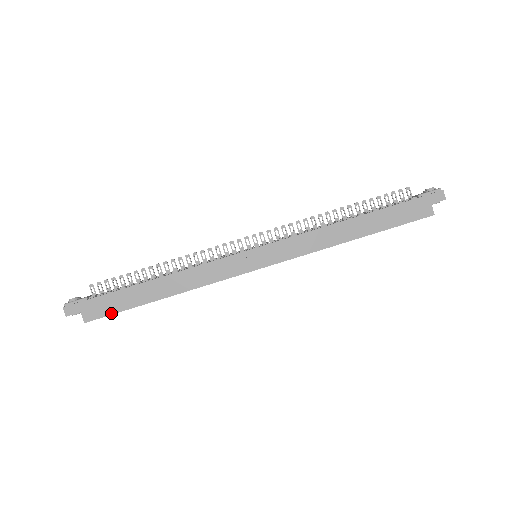
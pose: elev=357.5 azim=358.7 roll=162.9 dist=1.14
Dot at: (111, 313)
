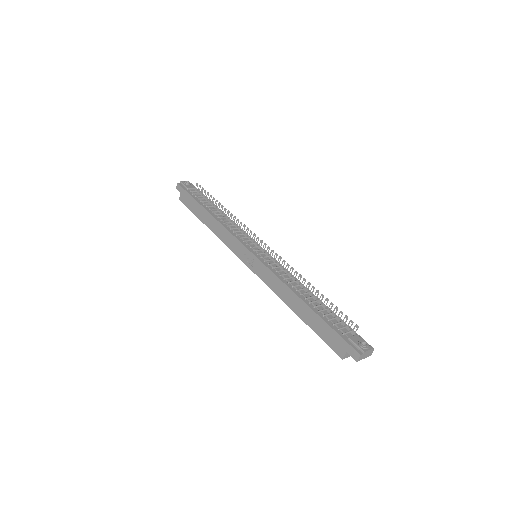
Dot at: (188, 207)
